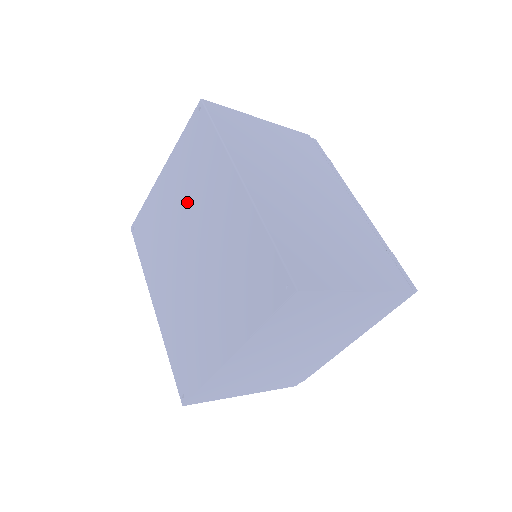
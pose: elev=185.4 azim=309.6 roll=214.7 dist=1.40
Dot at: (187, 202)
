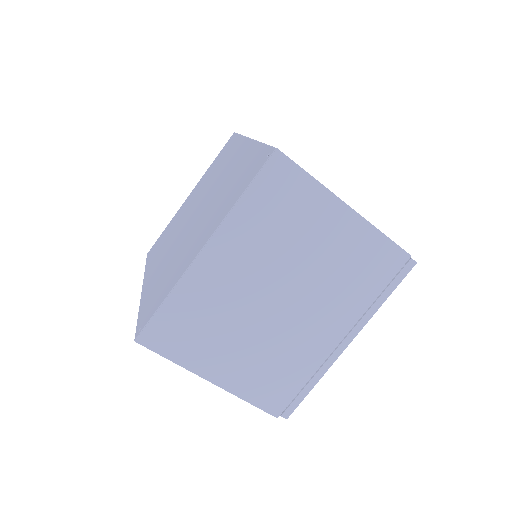
Dot at: (203, 191)
